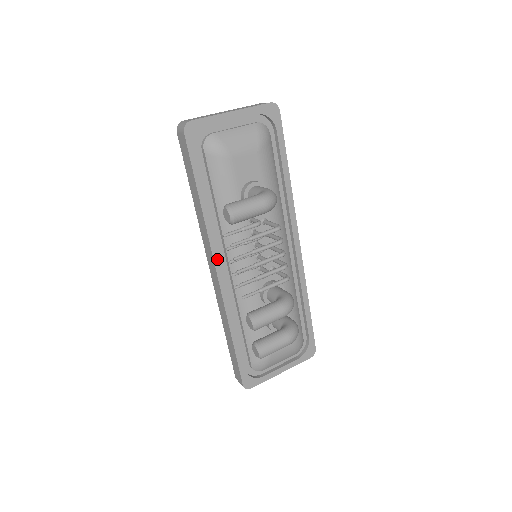
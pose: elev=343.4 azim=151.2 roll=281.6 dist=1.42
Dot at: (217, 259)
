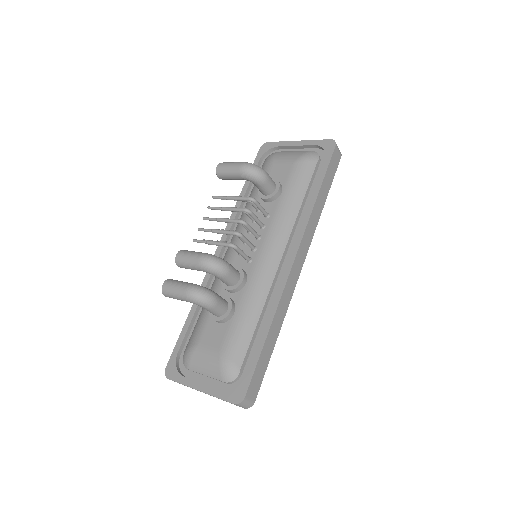
Dot at: (225, 237)
